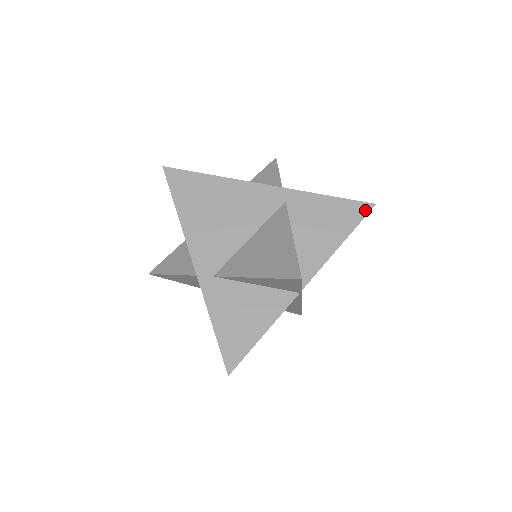
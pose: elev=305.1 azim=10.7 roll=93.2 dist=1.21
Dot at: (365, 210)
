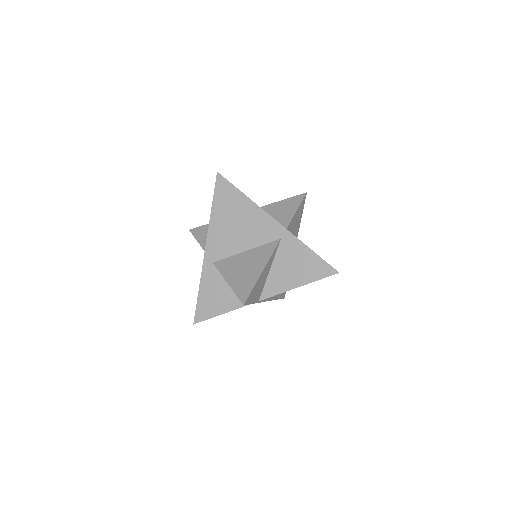
Dot at: (329, 273)
